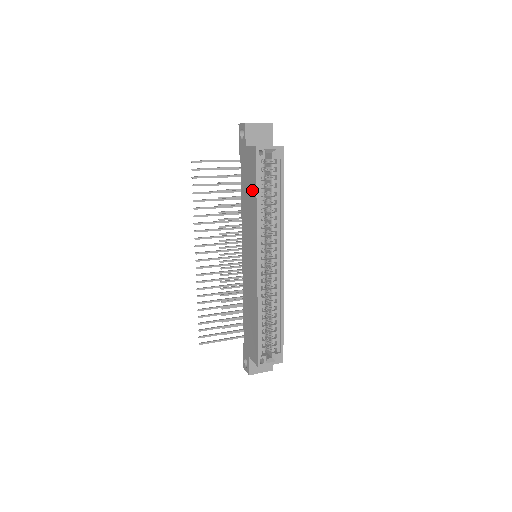
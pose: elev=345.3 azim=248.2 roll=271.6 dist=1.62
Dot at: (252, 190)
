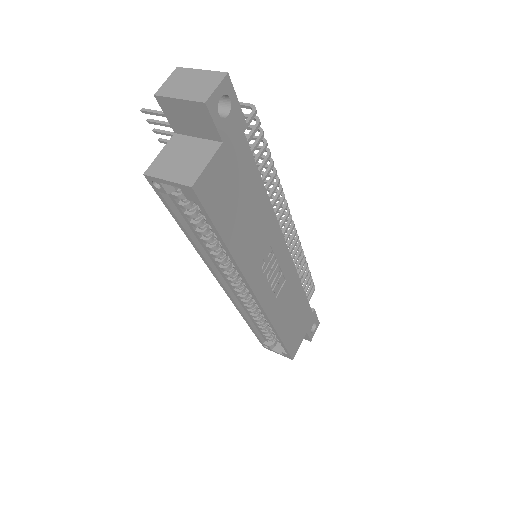
Dot at: occluded
